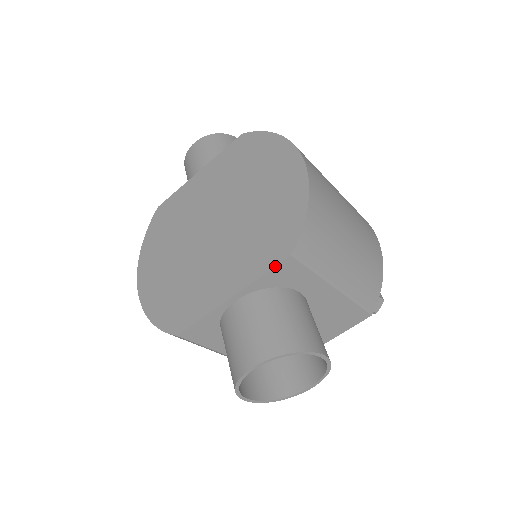
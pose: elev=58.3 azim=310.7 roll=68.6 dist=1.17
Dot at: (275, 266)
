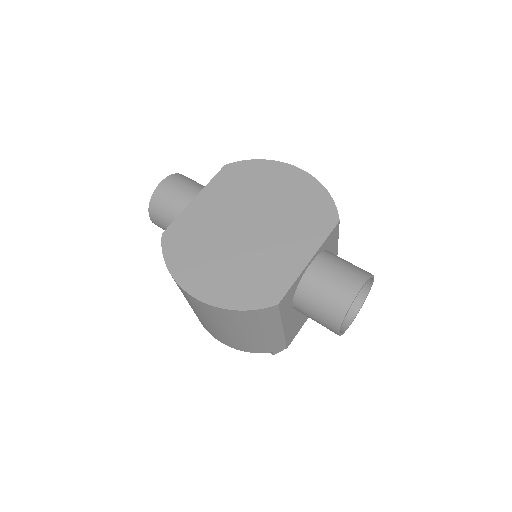
Dot at: (332, 230)
